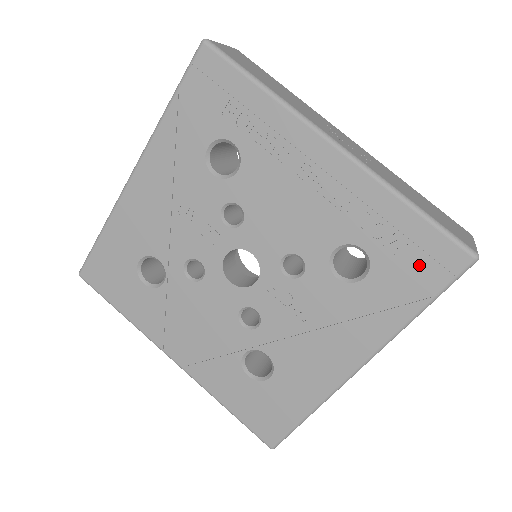
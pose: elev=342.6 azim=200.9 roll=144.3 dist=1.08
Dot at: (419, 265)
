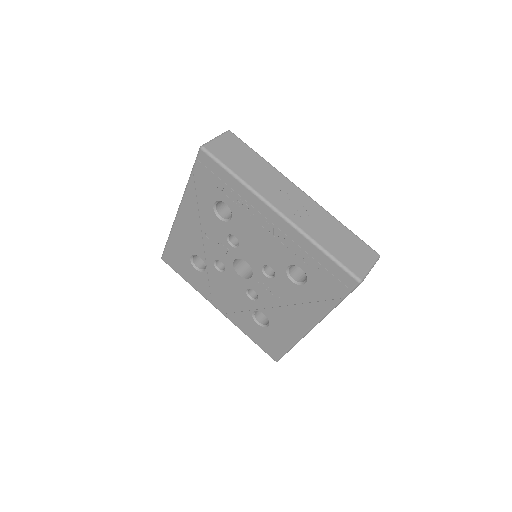
Dot at: (331, 281)
